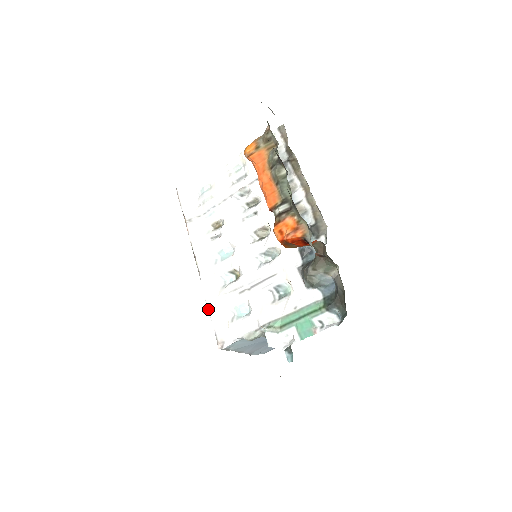
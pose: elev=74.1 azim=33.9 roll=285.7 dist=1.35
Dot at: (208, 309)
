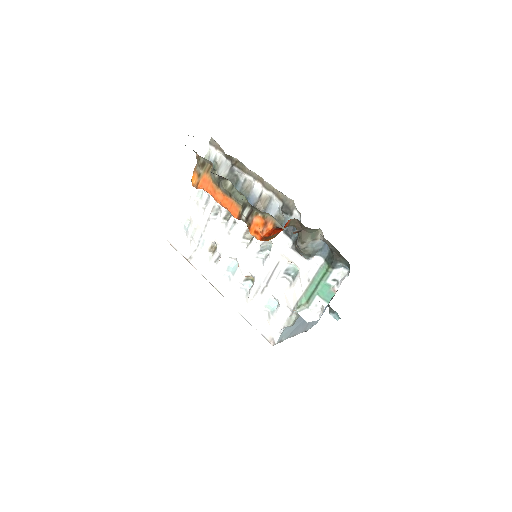
Dot at: (246, 320)
